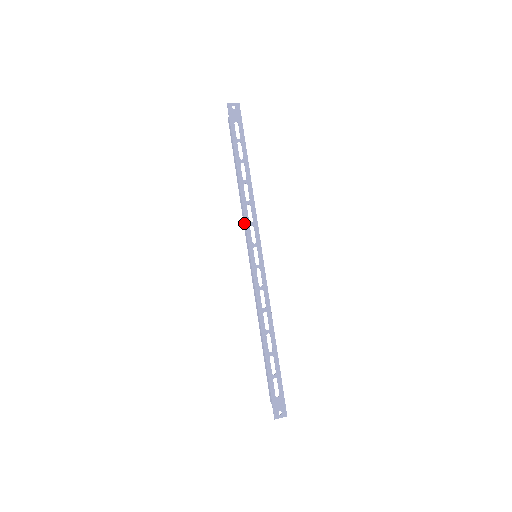
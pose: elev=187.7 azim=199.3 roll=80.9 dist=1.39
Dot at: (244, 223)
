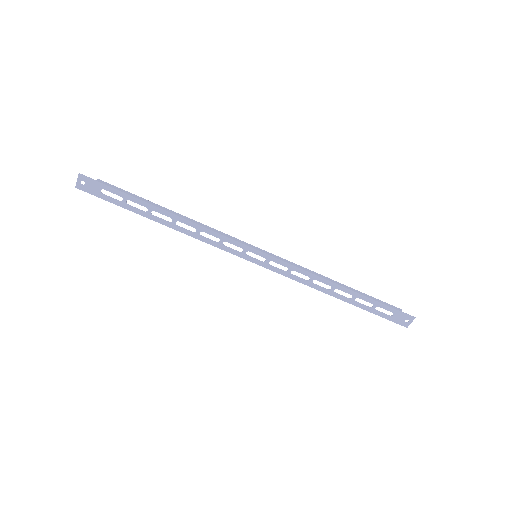
Dot at: (217, 247)
